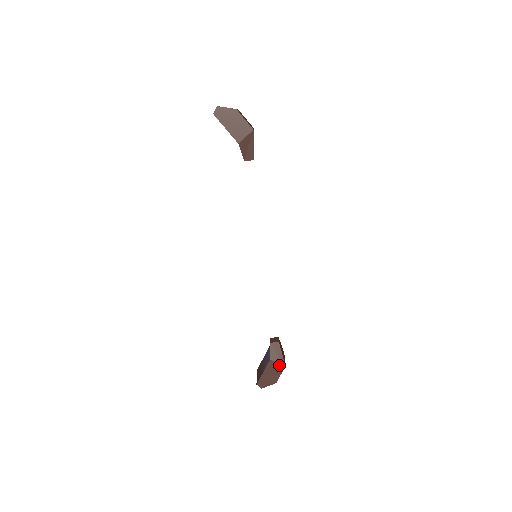
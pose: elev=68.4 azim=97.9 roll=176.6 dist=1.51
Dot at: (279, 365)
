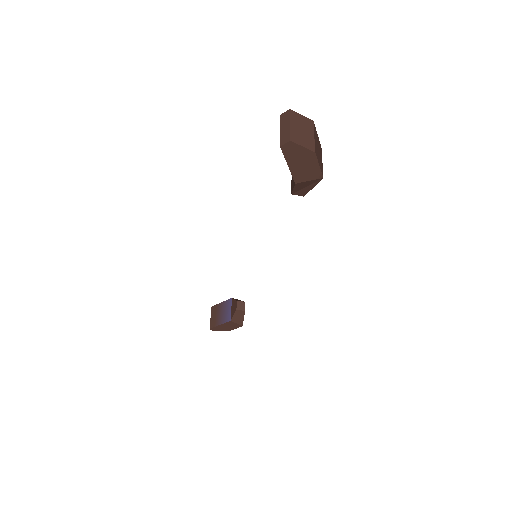
Dot at: (237, 324)
